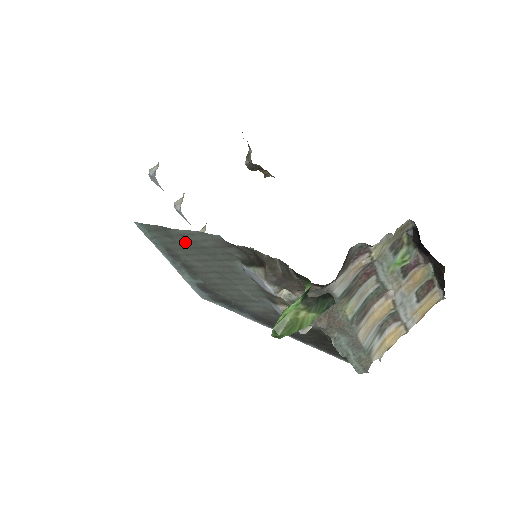
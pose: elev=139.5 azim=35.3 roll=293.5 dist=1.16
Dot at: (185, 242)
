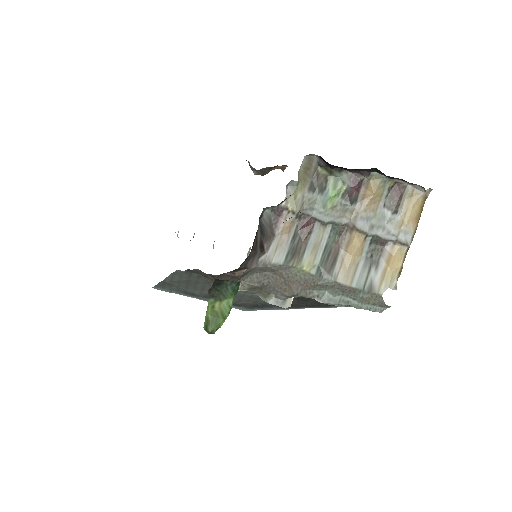
Dot at: (180, 284)
